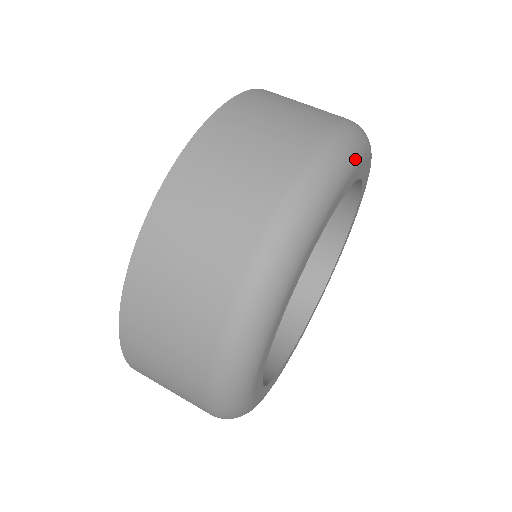
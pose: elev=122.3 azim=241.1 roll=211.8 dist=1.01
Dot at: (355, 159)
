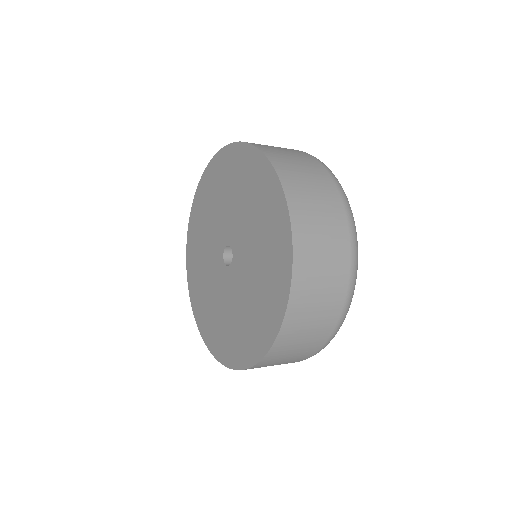
Dot at: occluded
